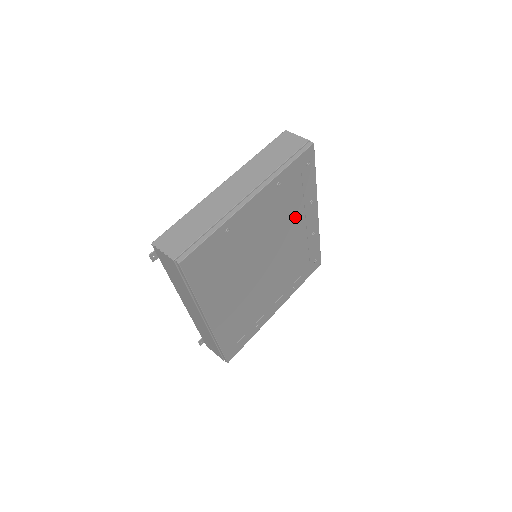
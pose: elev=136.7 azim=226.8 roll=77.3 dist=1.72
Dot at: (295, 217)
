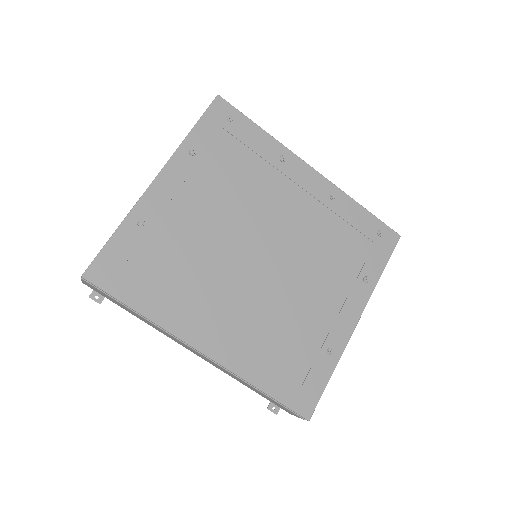
Dot at: (268, 184)
